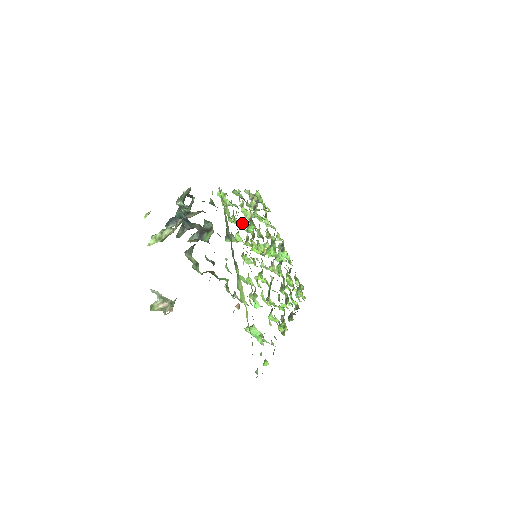
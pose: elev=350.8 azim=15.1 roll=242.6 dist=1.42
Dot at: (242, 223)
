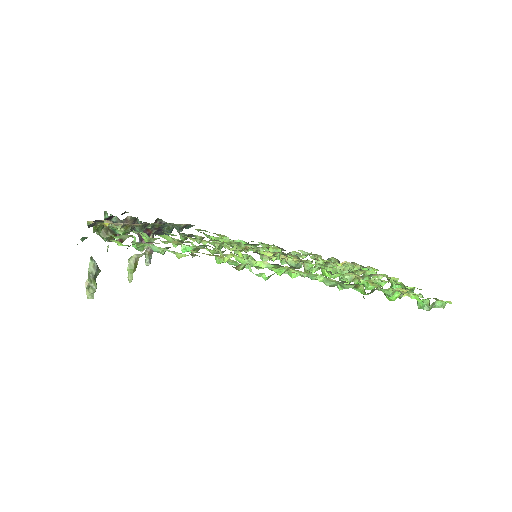
Dot at: occluded
